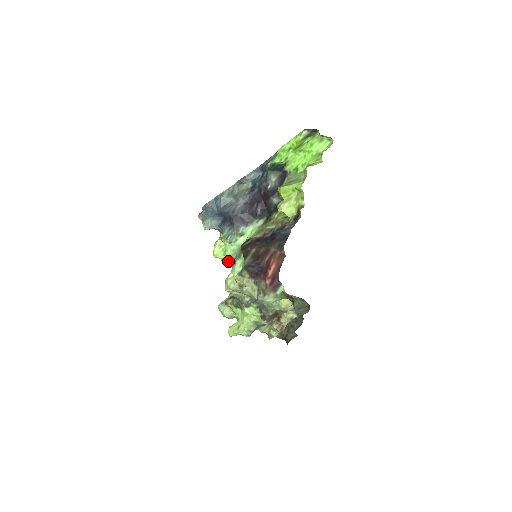
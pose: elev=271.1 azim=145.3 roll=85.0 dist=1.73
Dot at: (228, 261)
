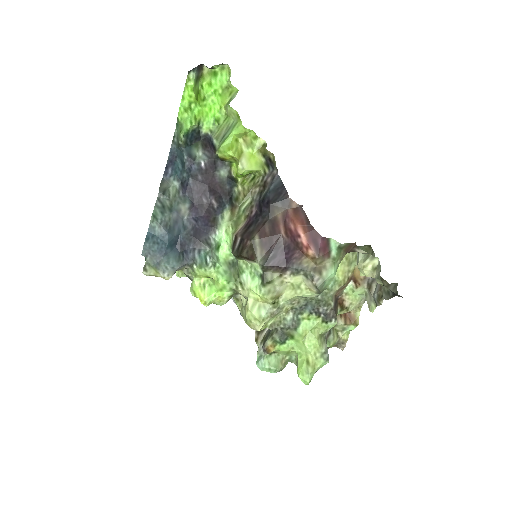
Dot at: (228, 294)
